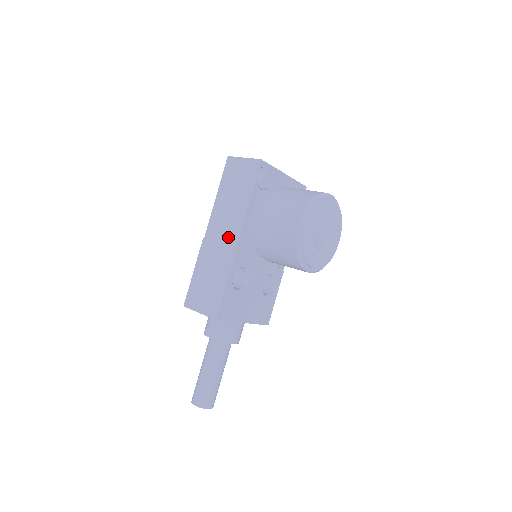
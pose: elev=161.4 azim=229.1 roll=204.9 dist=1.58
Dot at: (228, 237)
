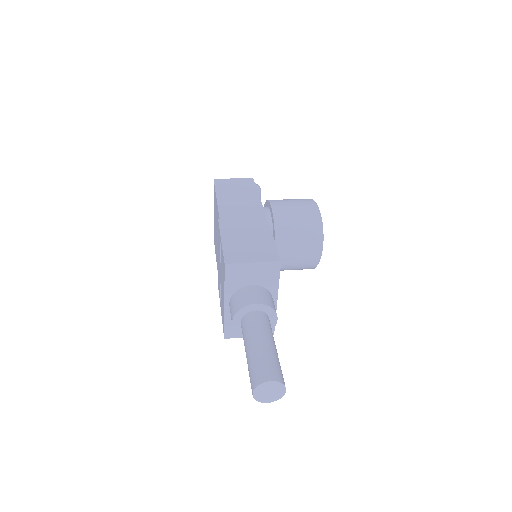
Dot at: (251, 214)
